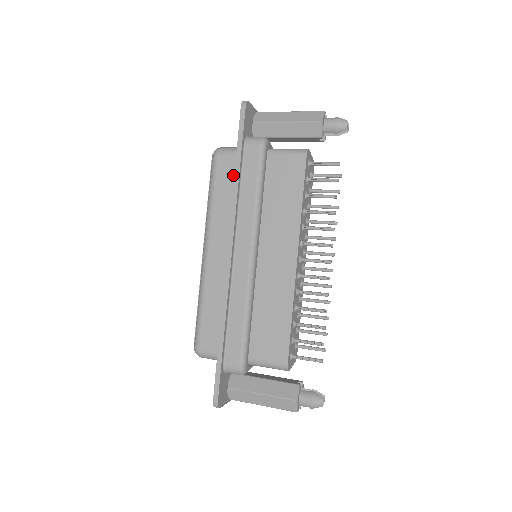
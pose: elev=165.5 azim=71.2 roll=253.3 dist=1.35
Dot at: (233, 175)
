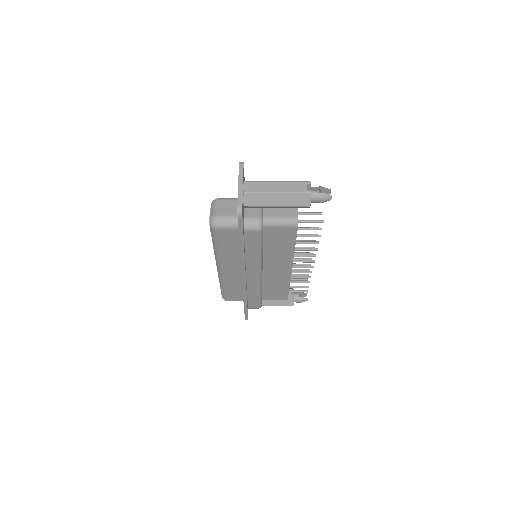
Dot at: (234, 239)
